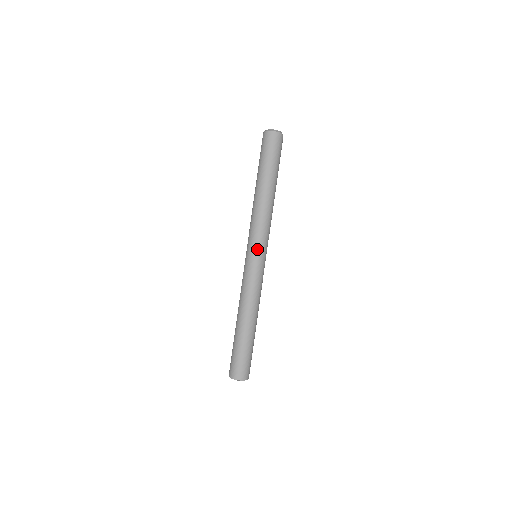
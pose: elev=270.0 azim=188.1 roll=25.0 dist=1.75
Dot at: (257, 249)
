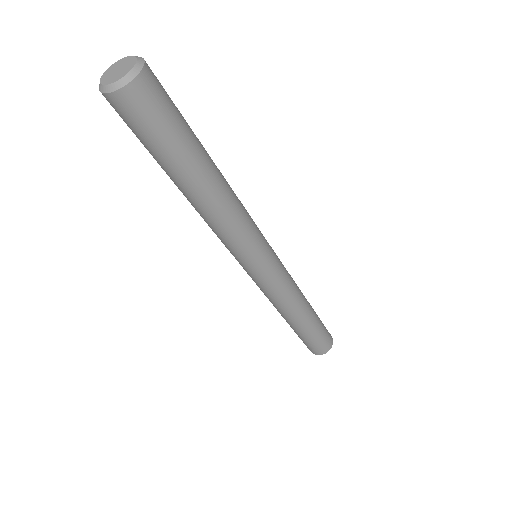
Dot at: (252, 263)
